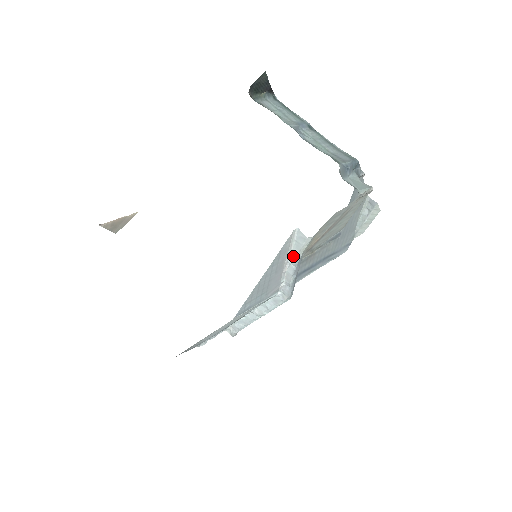
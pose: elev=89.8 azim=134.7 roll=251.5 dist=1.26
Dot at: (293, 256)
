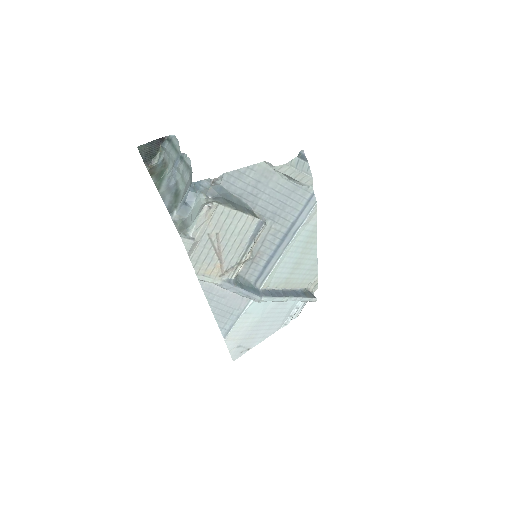
Dot at: (219, 285)
